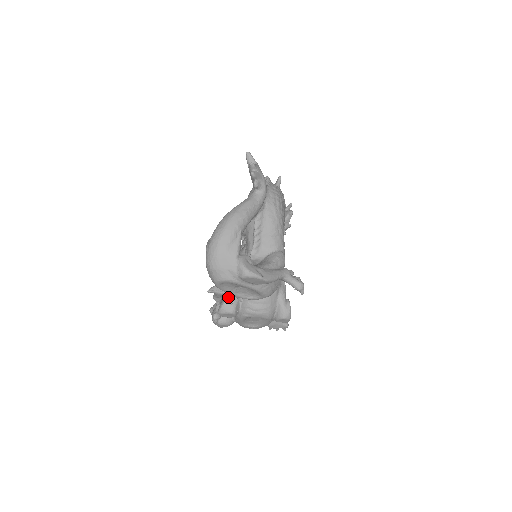
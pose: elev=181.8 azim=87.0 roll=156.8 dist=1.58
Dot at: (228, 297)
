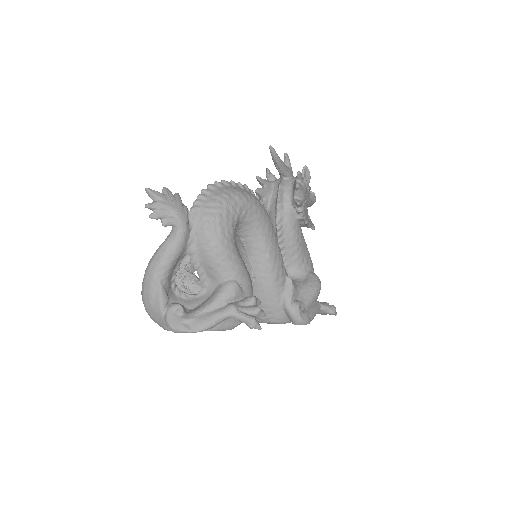
Dot at: occluded
